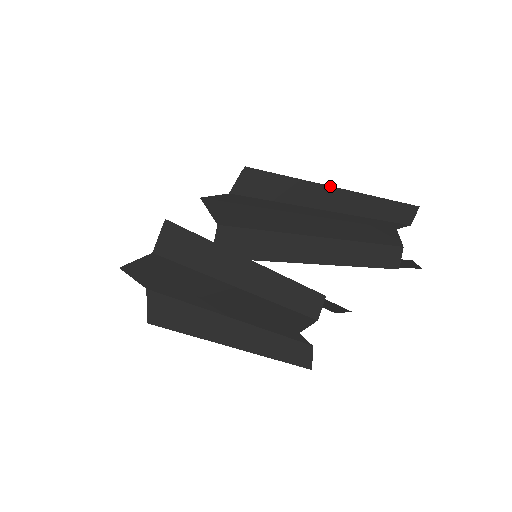
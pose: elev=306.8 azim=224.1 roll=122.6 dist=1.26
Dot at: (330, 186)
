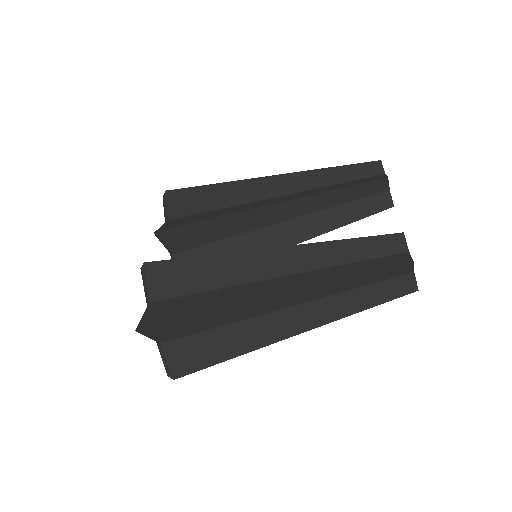
Dot at: (288, 173)
